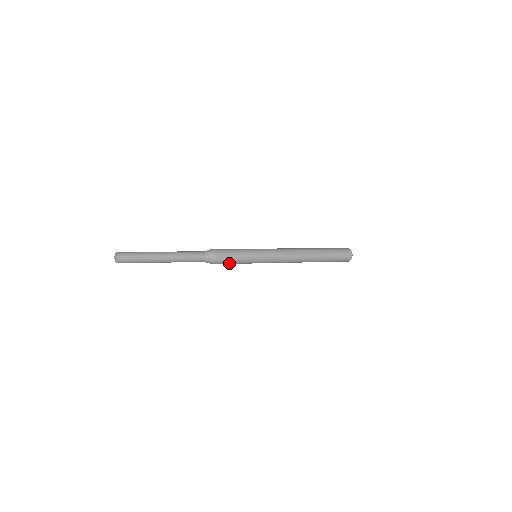
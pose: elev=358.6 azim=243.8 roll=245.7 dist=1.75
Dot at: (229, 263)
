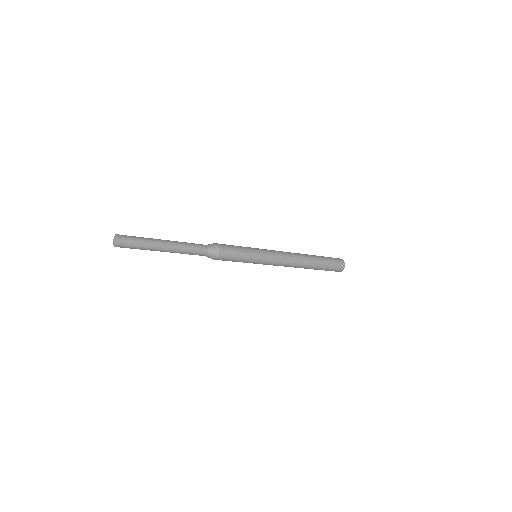
Dot at: occluded
